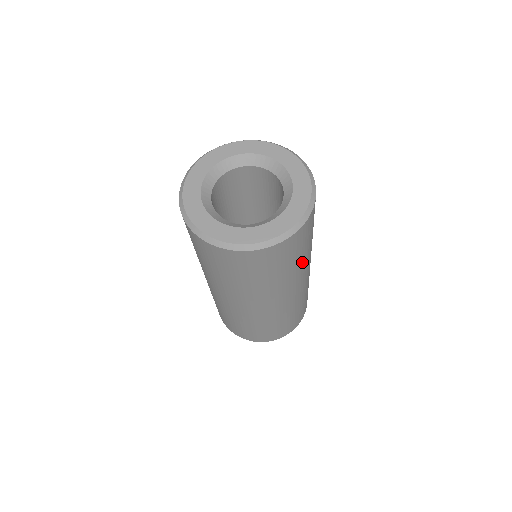
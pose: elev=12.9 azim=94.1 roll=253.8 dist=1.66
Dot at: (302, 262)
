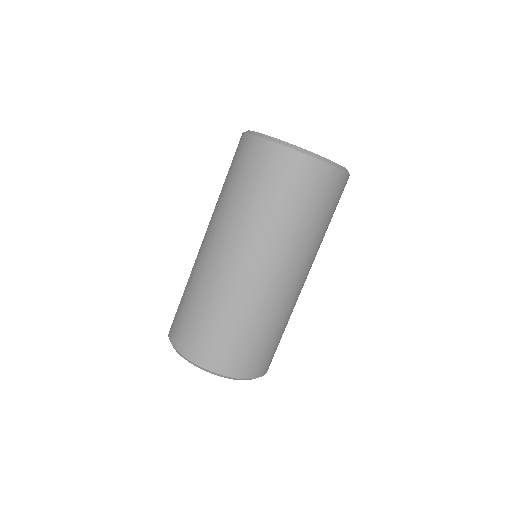
Dot at: (324, 235)
